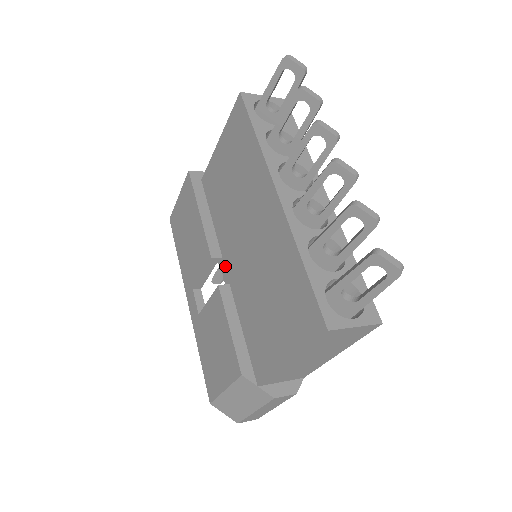
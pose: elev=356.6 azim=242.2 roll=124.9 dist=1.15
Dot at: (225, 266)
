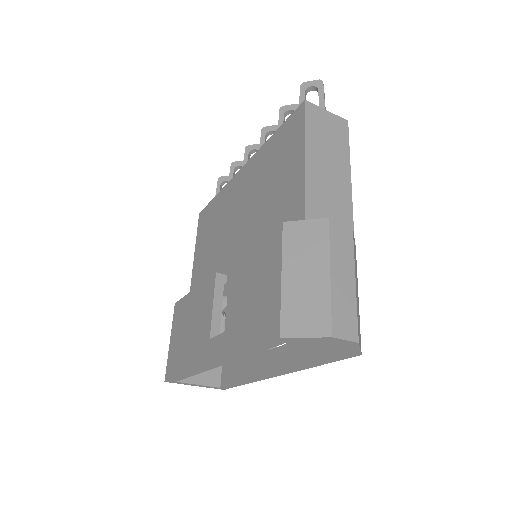
Dot at: occluded
